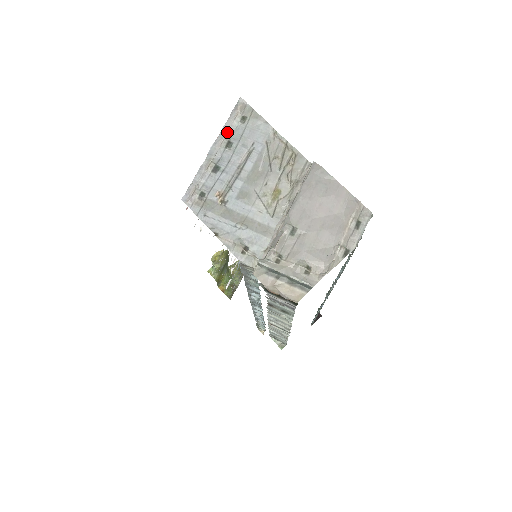
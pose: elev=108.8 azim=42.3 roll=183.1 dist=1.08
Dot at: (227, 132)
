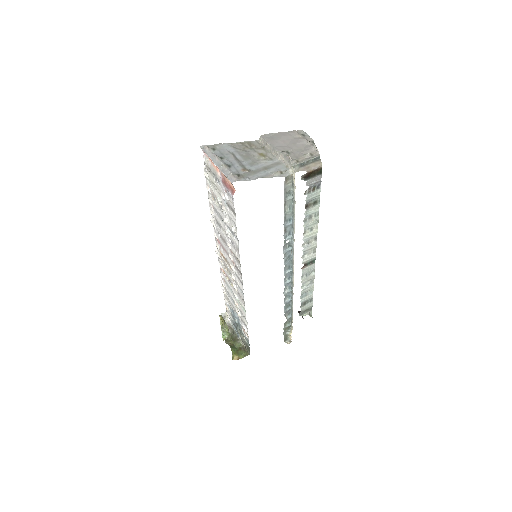
Dot at: (214, 155)
